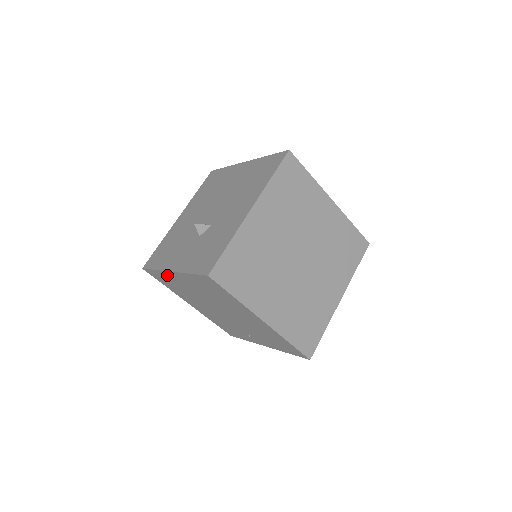
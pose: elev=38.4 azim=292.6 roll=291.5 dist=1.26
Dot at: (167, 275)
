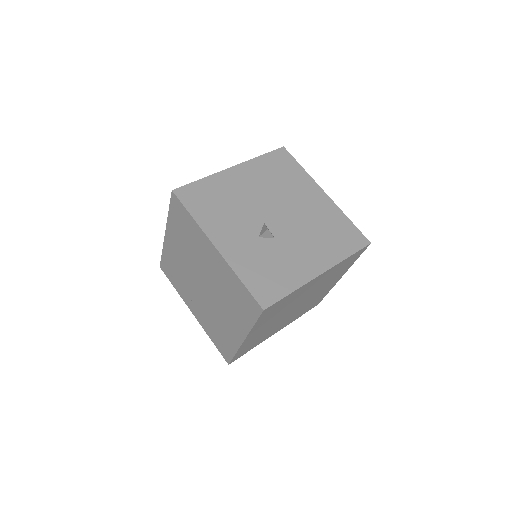
Dot at: (200, 234)
